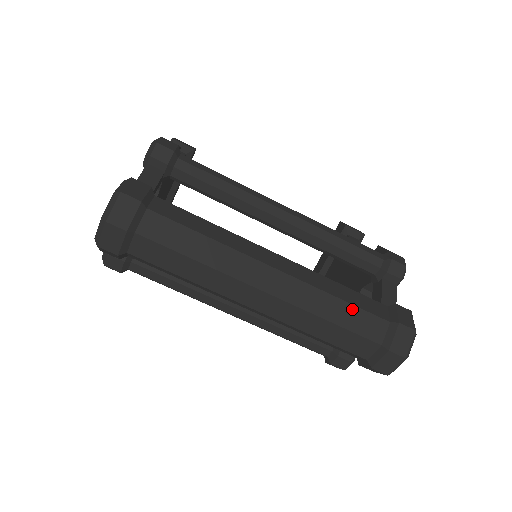
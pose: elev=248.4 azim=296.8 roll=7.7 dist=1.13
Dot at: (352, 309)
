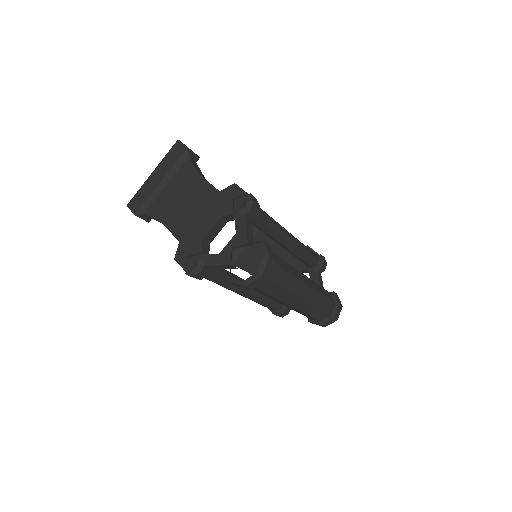
Dot at: (326, 300)
